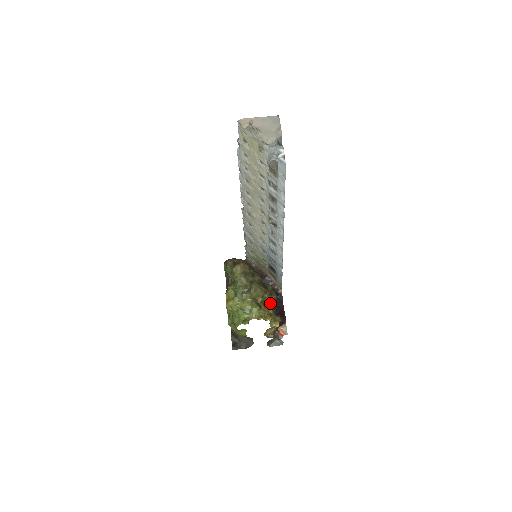
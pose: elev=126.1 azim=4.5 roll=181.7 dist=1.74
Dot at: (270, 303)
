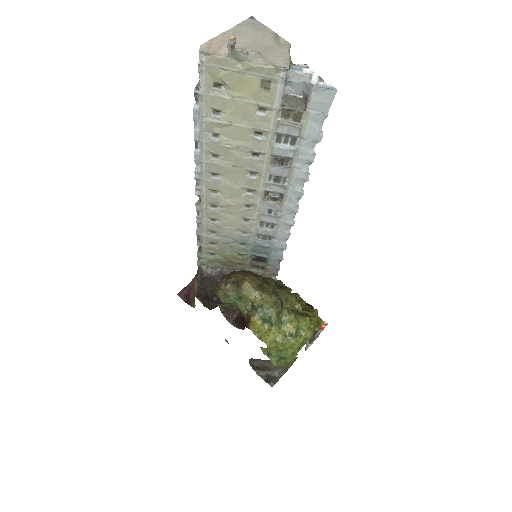
Dot at: occluded
